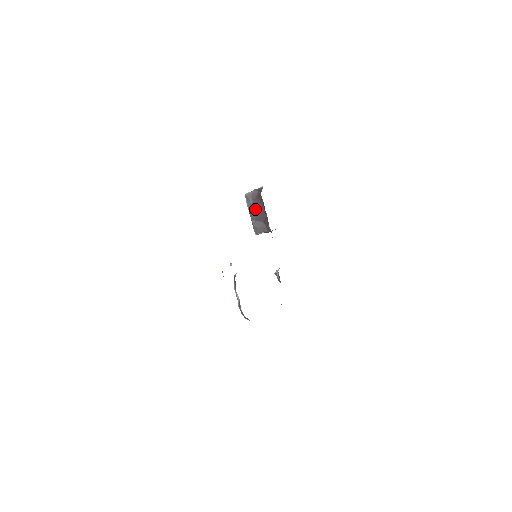
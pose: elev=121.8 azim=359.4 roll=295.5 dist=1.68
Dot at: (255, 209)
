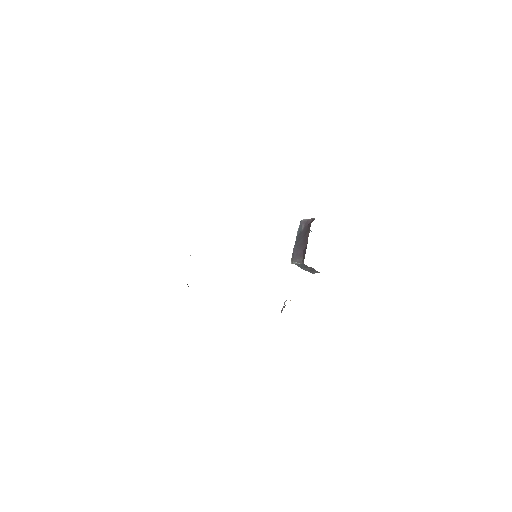
Dot at: (301, 236)
